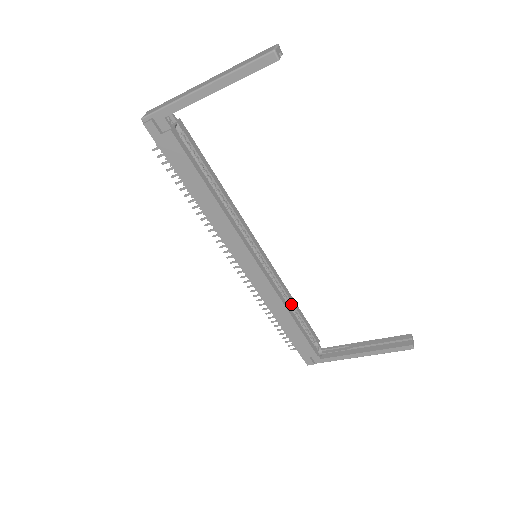
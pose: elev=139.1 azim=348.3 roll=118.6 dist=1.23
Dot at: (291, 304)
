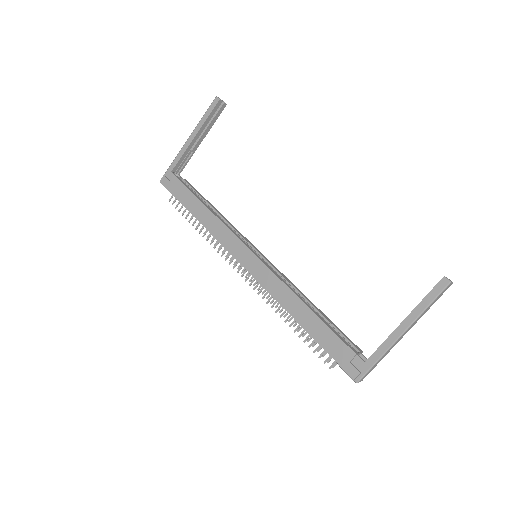
Dot at: (307, 302)
